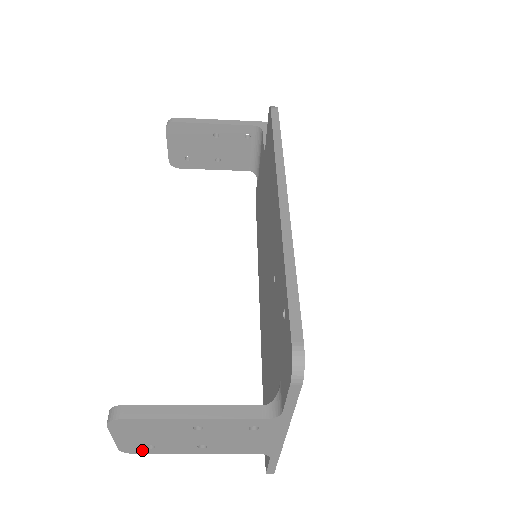
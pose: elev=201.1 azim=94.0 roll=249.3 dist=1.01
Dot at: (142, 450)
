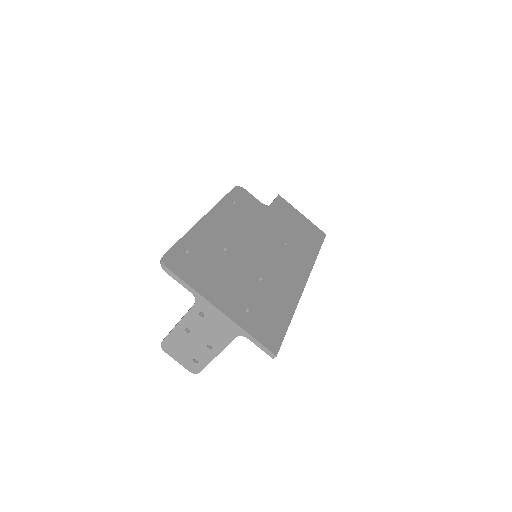
Dot at: (197, 367)
